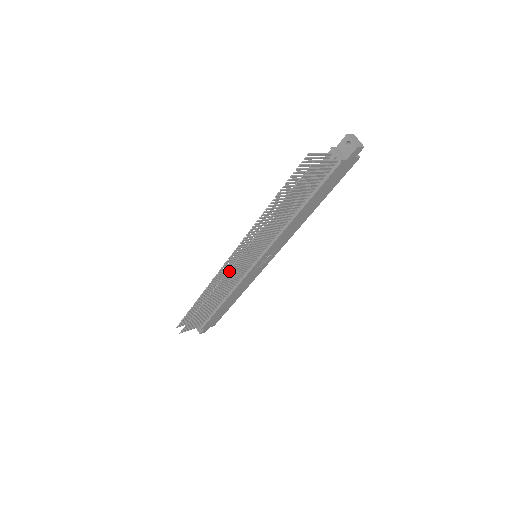
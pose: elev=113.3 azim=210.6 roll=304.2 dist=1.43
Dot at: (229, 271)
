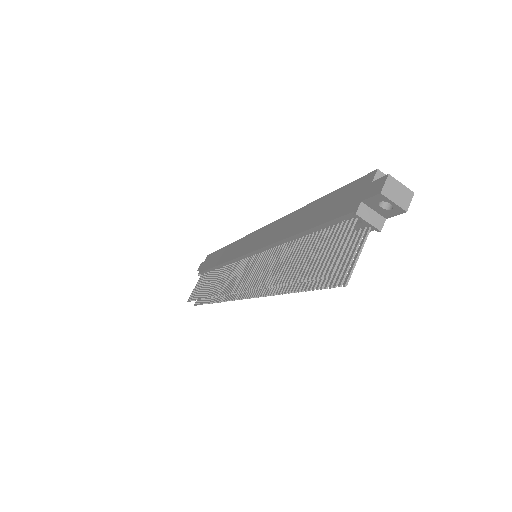
Dot at: (236, 298)
